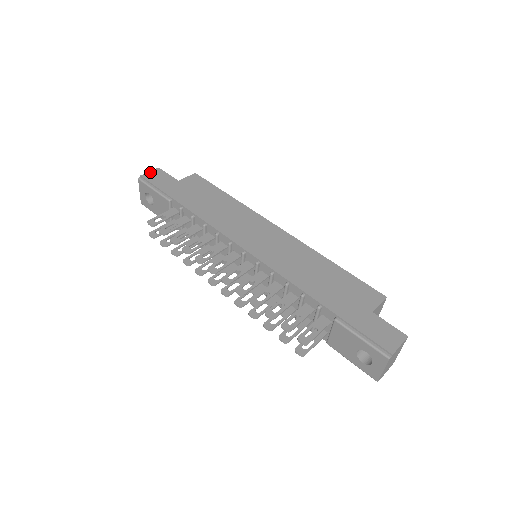
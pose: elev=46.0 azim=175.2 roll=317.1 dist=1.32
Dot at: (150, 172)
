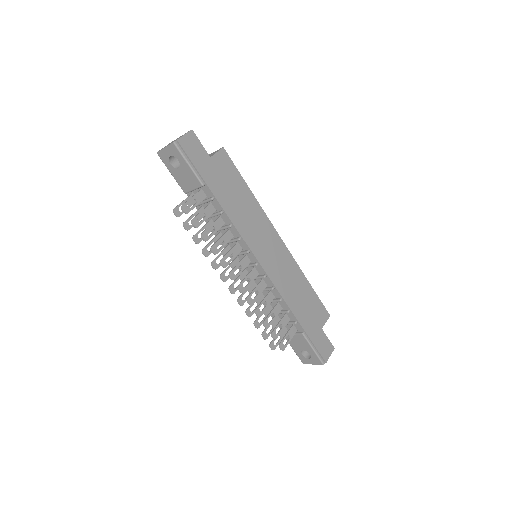
Dot at: (185, 136)
